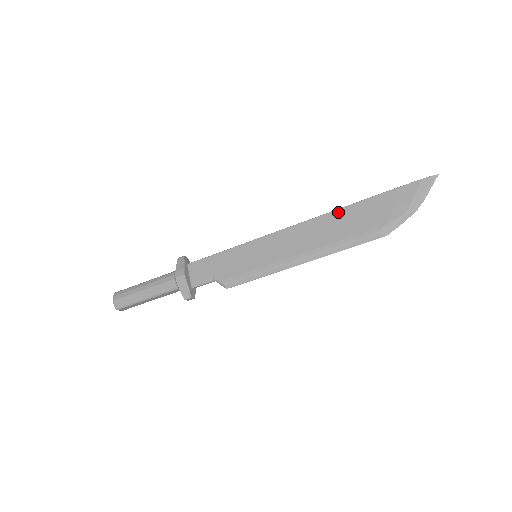
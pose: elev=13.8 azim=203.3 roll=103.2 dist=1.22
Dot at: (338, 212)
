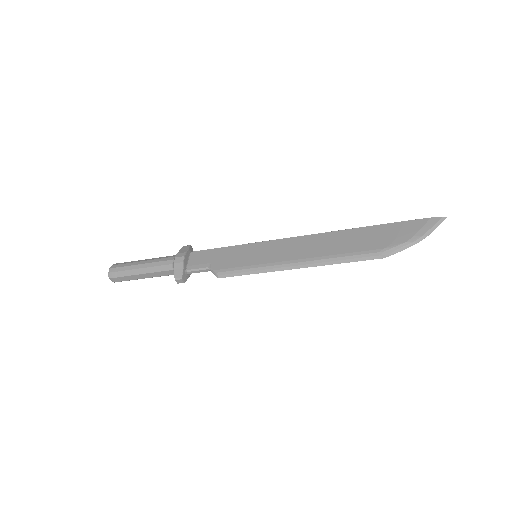
Dot at: (345, 231)
